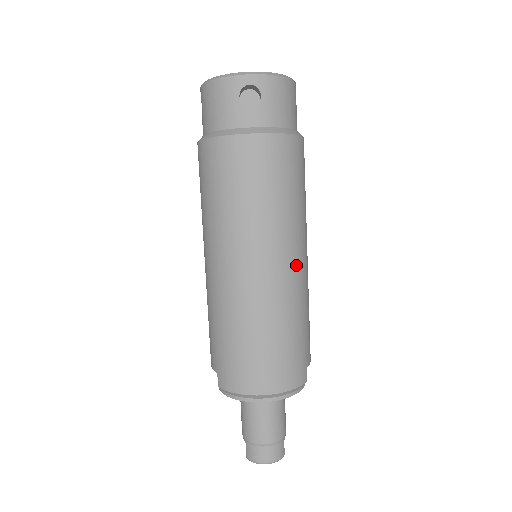
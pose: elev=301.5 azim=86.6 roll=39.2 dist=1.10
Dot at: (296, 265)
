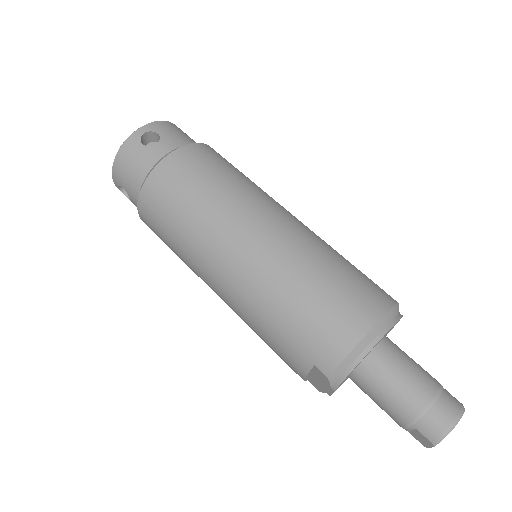
Dot at: (289, 216)
